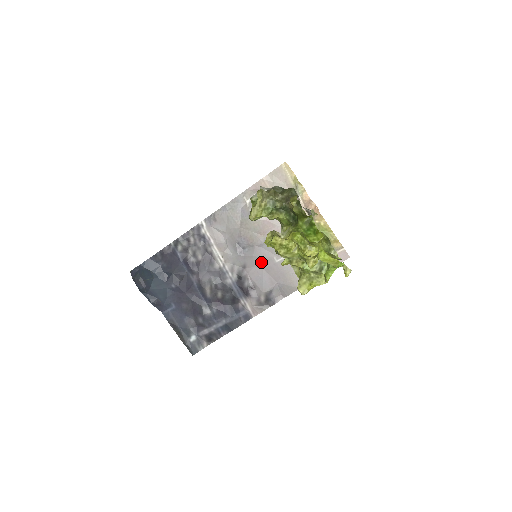
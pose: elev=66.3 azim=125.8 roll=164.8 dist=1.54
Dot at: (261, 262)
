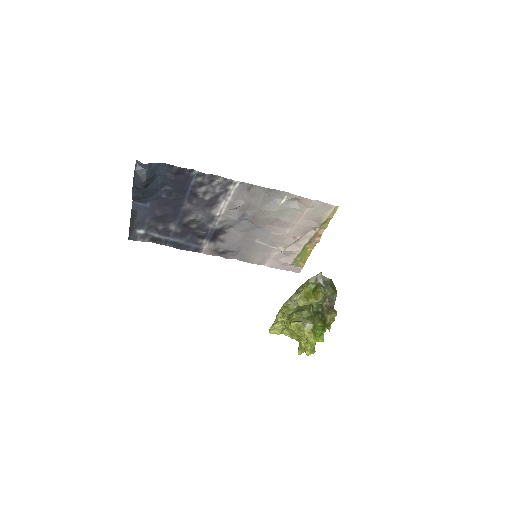
Dot at: (246, 234)
